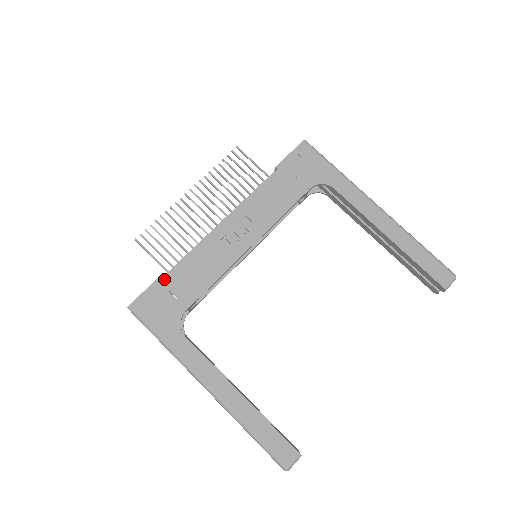
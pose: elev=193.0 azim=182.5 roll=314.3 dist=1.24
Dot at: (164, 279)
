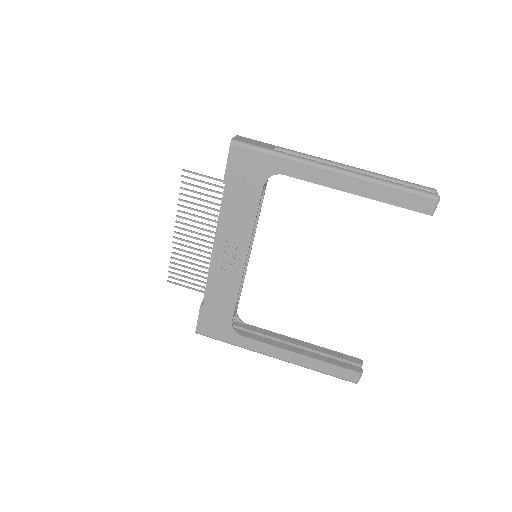
Dot at: (204, 308)
